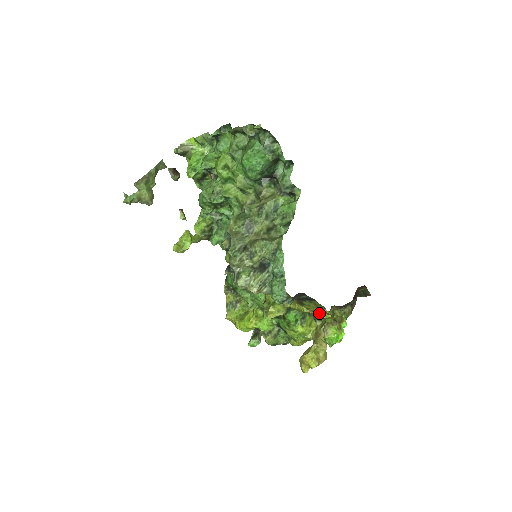
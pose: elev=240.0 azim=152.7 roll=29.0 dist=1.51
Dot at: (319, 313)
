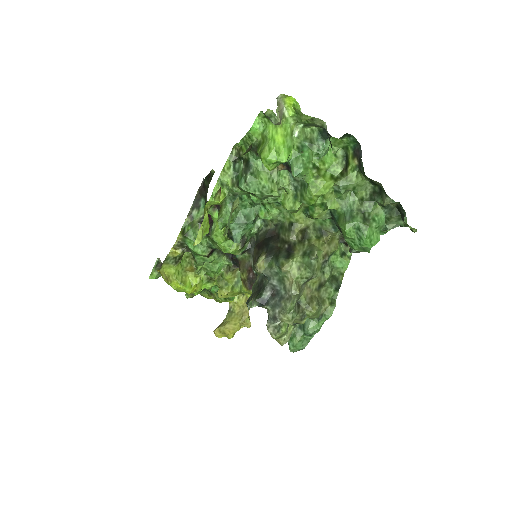
Dot at: occluded
